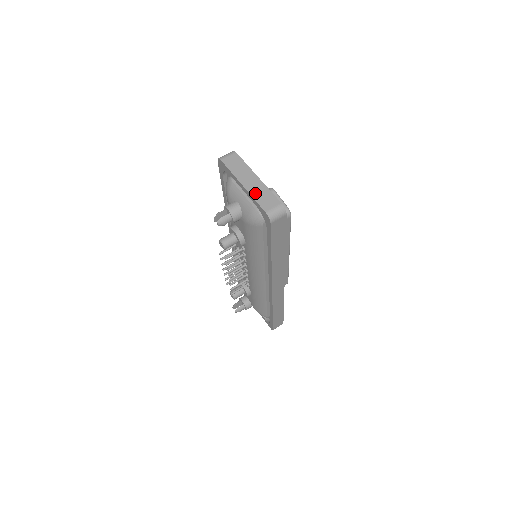
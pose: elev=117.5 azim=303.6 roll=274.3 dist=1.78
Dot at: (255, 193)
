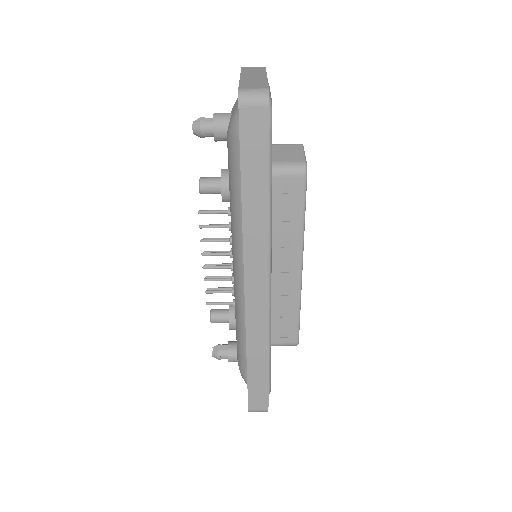
Dot at: (247, 80)
